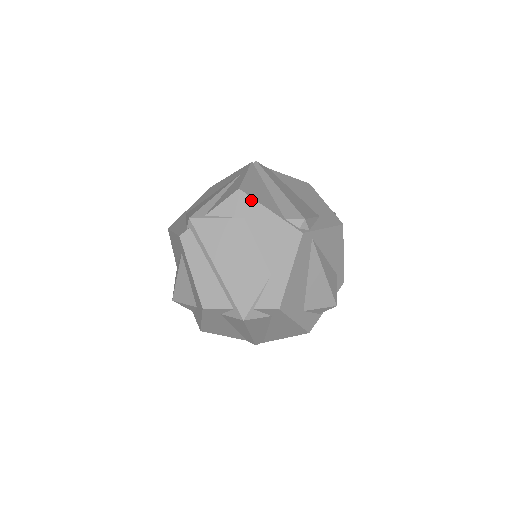
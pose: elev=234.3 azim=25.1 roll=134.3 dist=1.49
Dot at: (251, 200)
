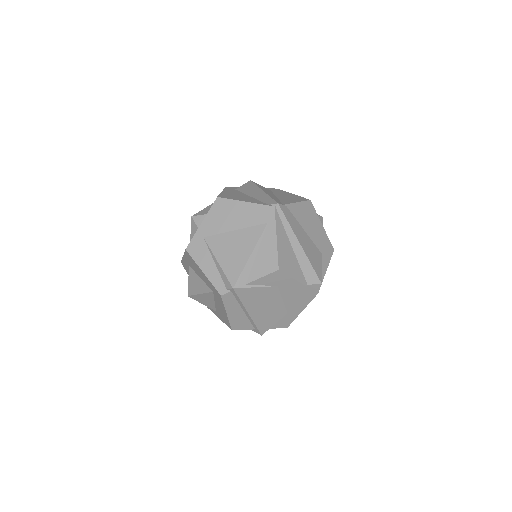
Dot at: (286, 276)
